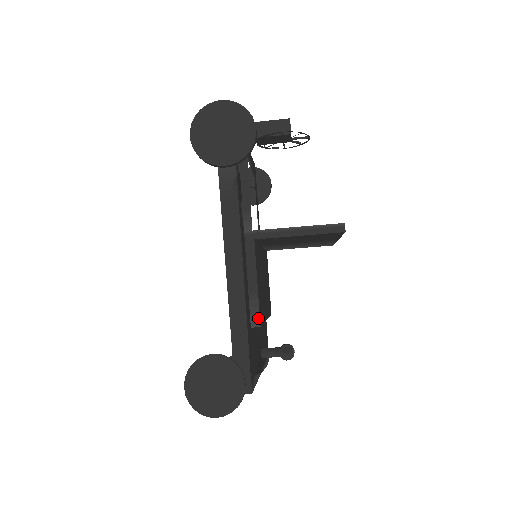
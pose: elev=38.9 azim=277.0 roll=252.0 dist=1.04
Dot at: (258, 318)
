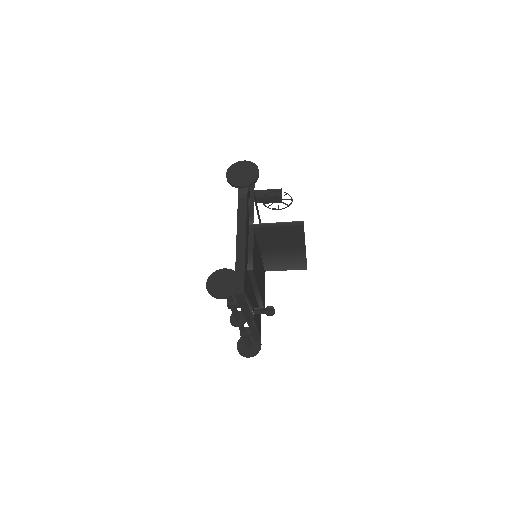
Dot at: (252, 265)
